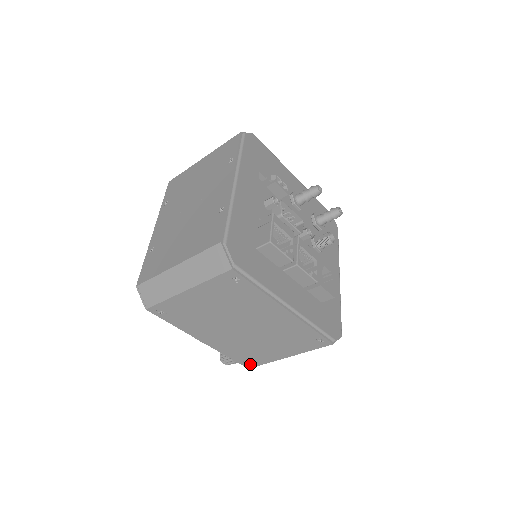
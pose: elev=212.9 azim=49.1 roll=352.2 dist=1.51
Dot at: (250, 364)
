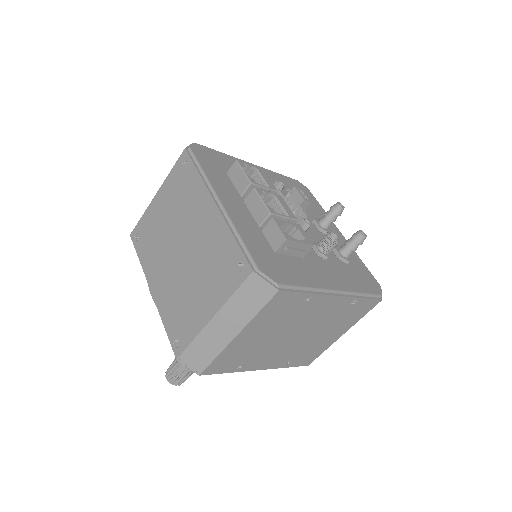
Dot at: (179, 345)
